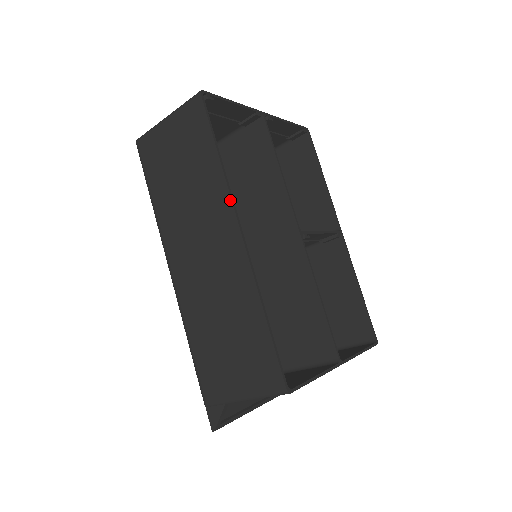
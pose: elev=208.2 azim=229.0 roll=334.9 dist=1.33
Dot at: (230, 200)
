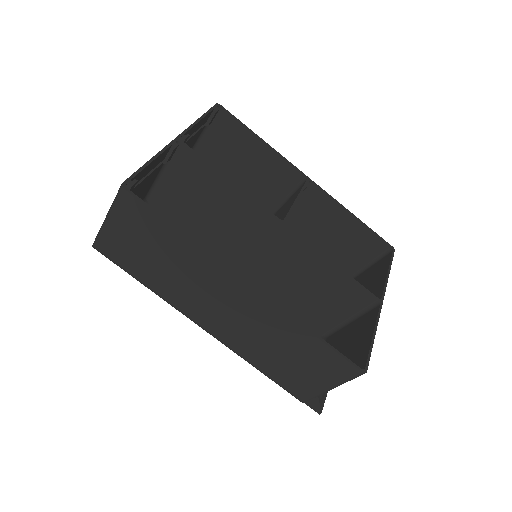
Dot at: (219, 263)
